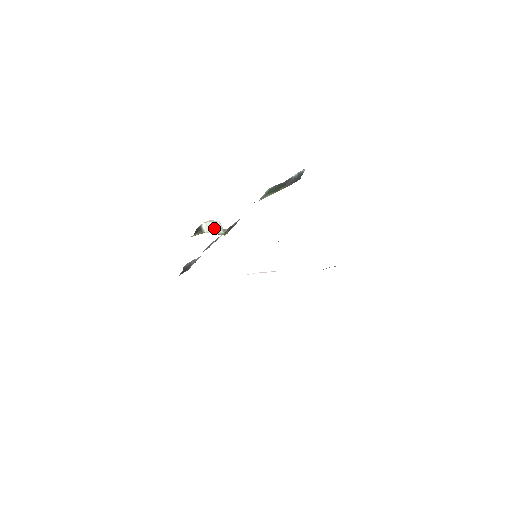
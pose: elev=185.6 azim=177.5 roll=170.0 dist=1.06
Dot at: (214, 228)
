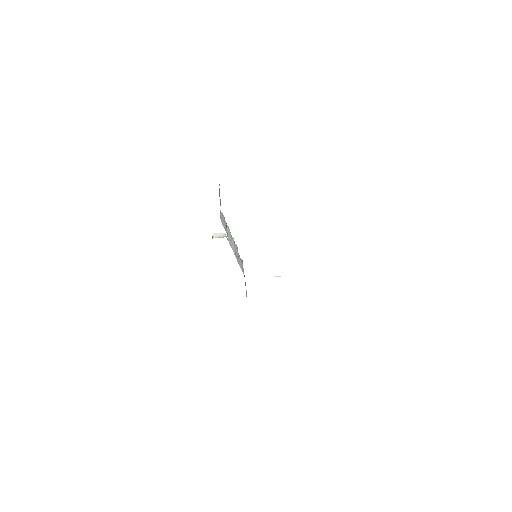
Dot at: (219, 236)
